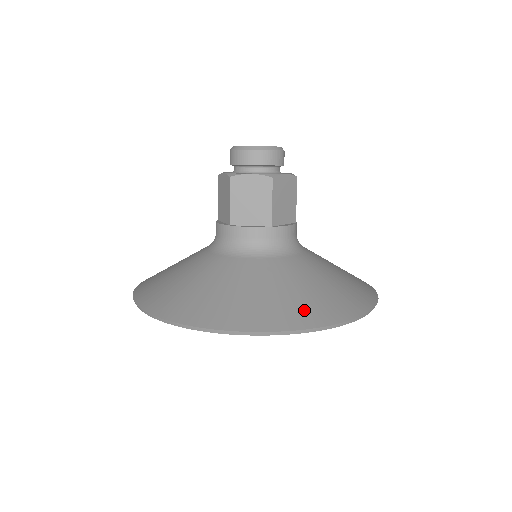
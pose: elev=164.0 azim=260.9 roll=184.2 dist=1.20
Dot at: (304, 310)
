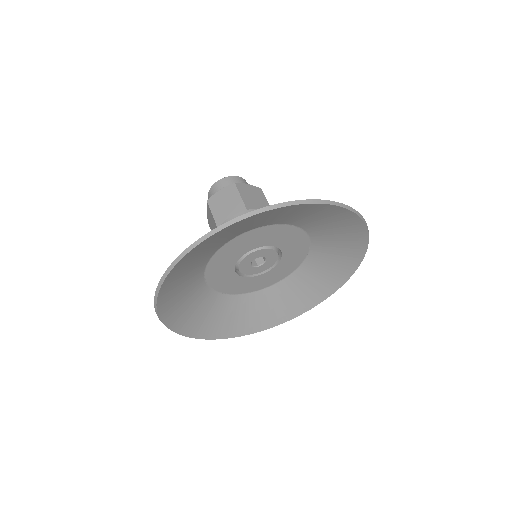
Dot at: occluded
